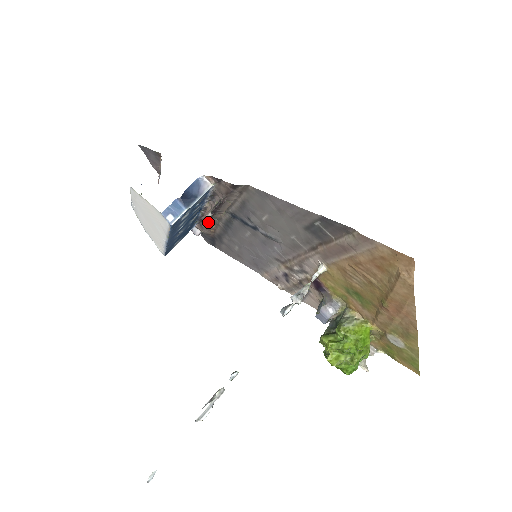
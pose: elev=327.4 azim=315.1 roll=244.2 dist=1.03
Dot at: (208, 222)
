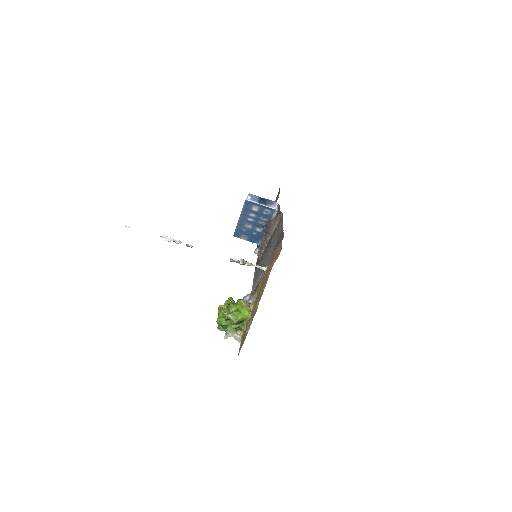
Dot at: (263, 244)
